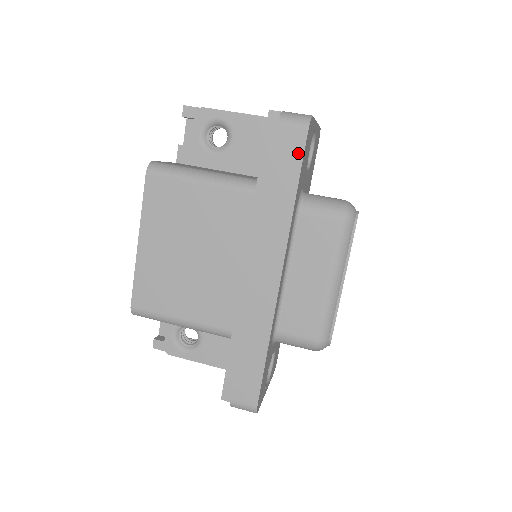
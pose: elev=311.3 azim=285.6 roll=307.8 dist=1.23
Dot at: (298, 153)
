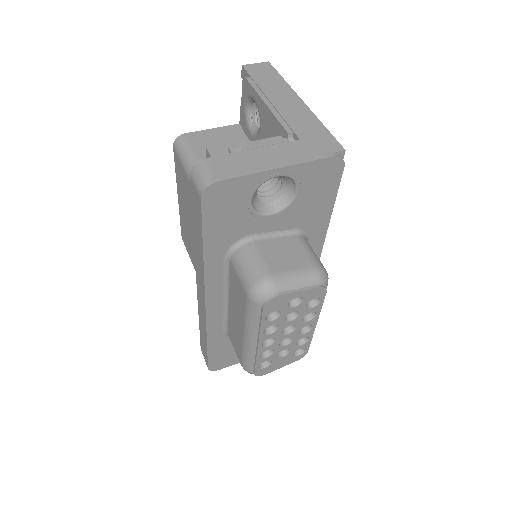
Dot at: (200, 215)
